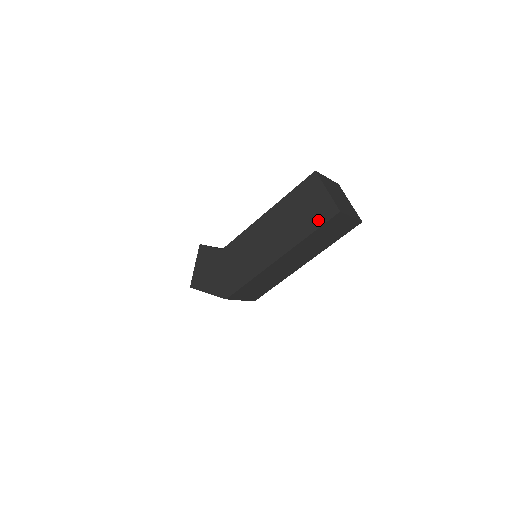
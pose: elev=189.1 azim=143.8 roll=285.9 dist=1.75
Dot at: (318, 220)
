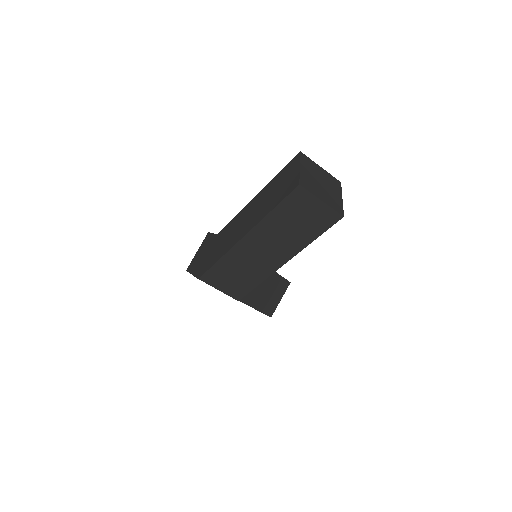
Dot at: (282, 196)
